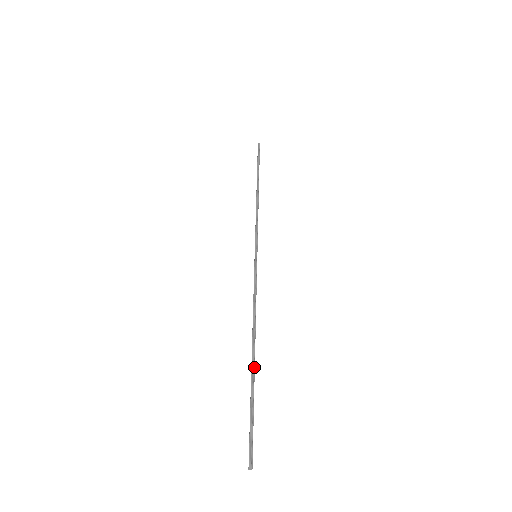
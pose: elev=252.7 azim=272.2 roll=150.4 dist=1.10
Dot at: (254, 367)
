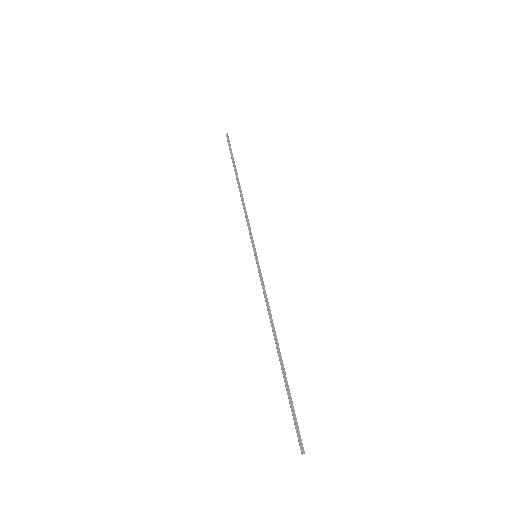
Dot at: (283, 364)
